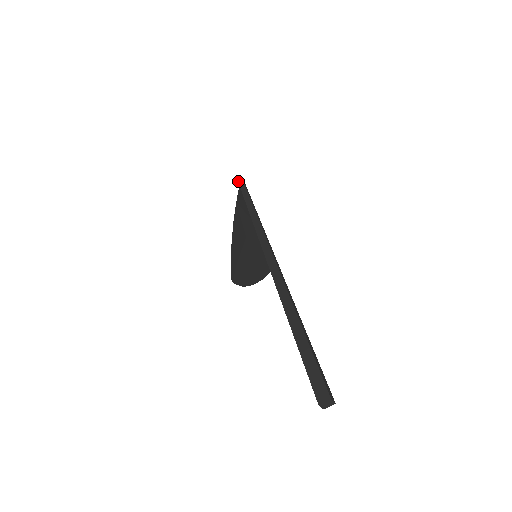
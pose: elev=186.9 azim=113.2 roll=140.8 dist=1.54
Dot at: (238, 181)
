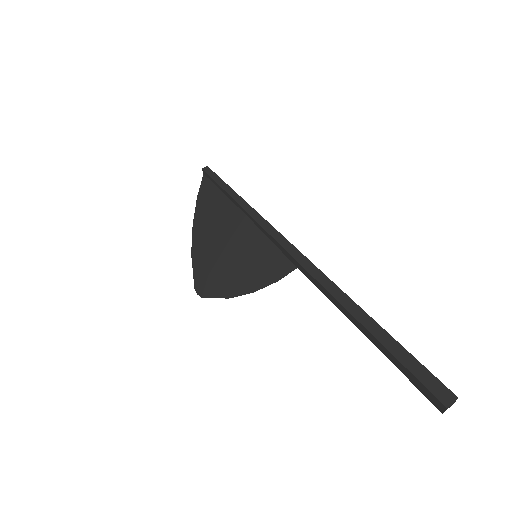
Dot at: (204, 170)
